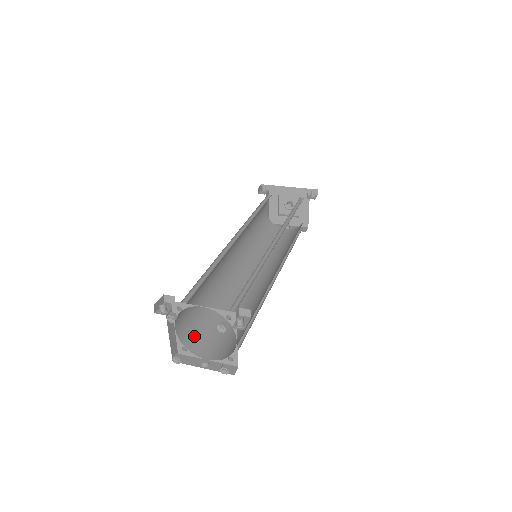
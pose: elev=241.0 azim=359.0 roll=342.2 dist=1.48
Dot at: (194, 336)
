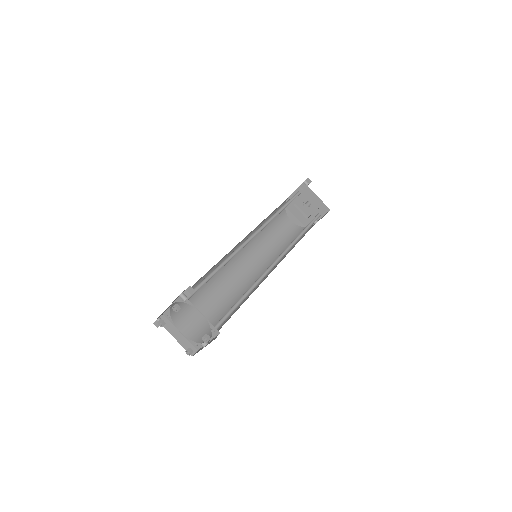
Dot at: (205, 333)
